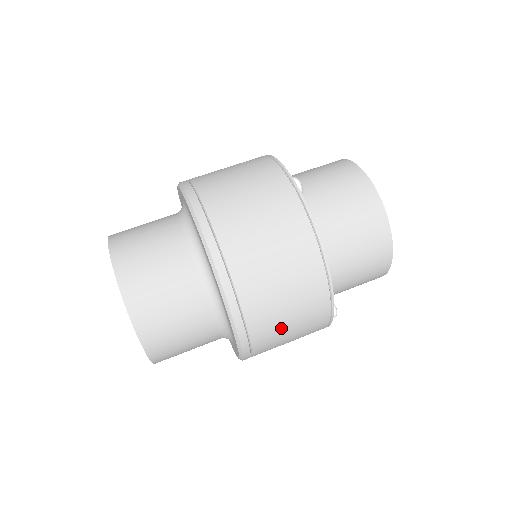
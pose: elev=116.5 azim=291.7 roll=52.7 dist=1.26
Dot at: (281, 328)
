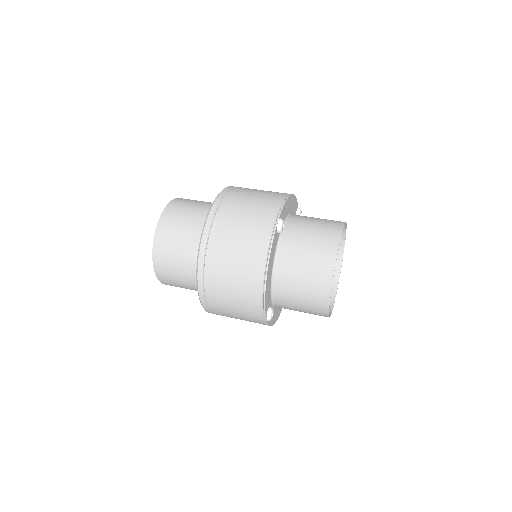
Dot at: (227, 305)
